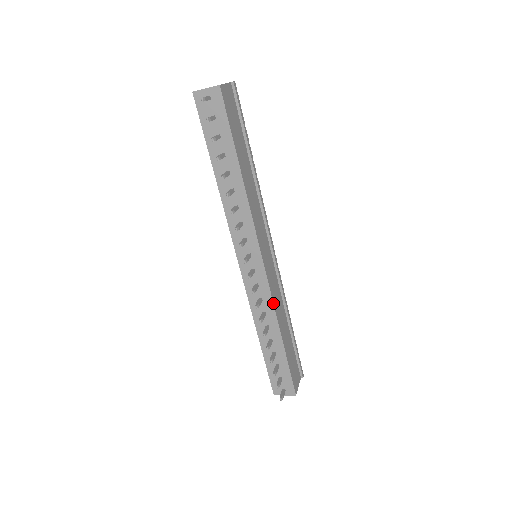
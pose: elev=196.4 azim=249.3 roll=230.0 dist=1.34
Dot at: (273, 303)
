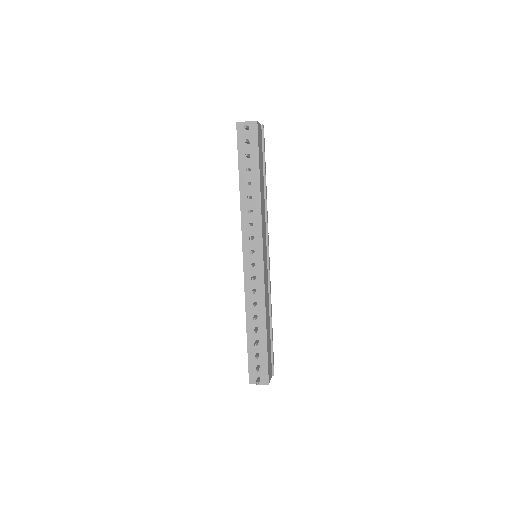
Dot at: (265, 294)
